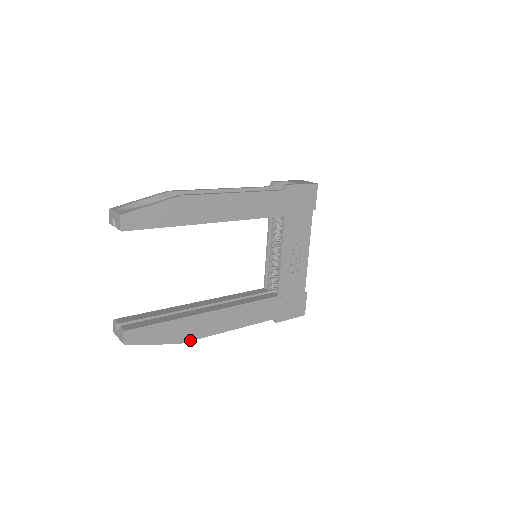
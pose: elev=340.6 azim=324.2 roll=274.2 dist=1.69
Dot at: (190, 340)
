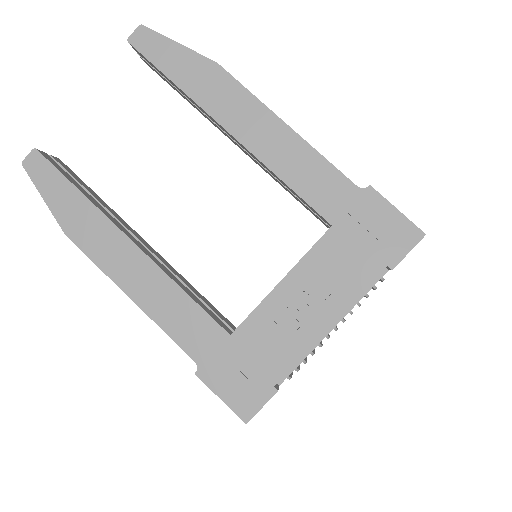
Dot at: (80, 246)
